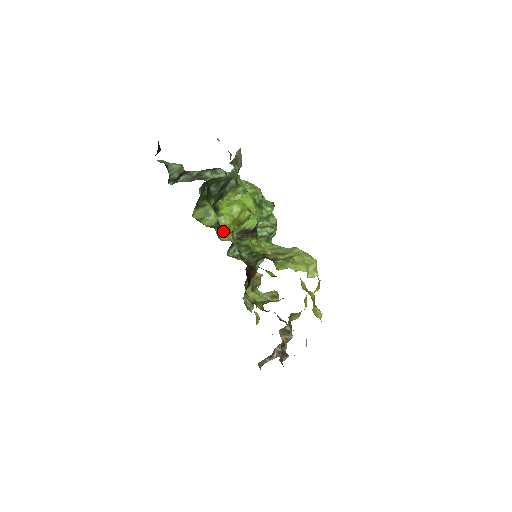
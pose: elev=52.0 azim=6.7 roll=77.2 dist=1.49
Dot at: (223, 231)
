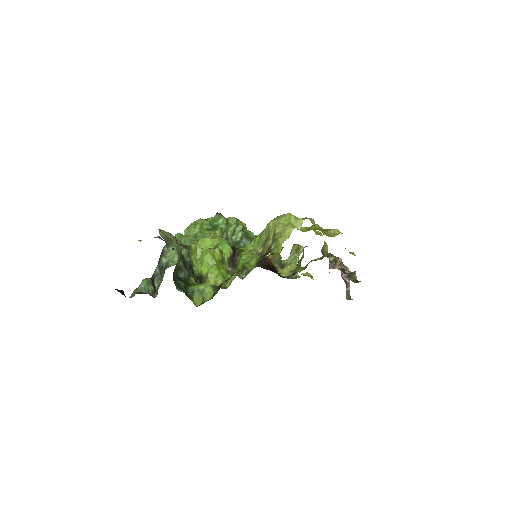
Dot at: (221, 281)
